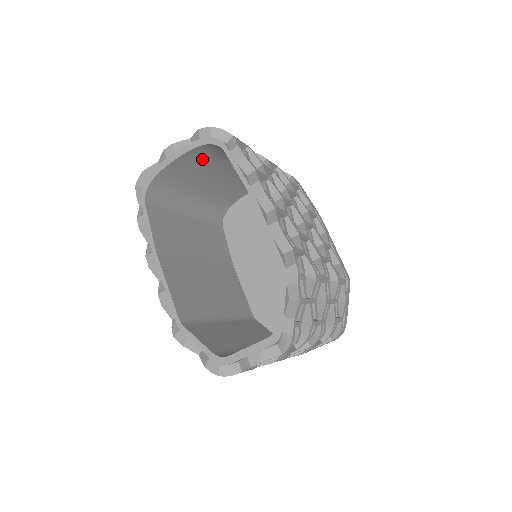
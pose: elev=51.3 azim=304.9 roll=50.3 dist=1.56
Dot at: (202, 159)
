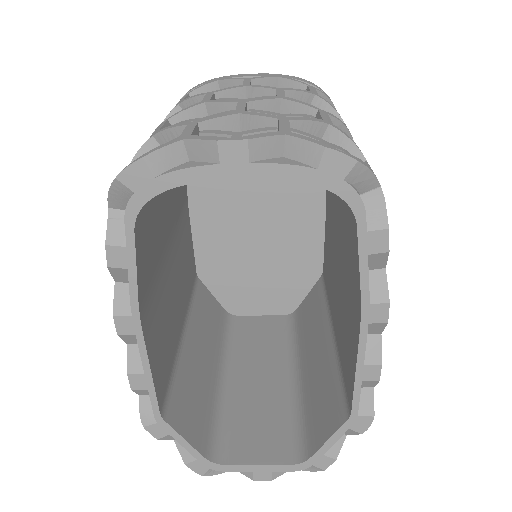
Dot at: occluded
